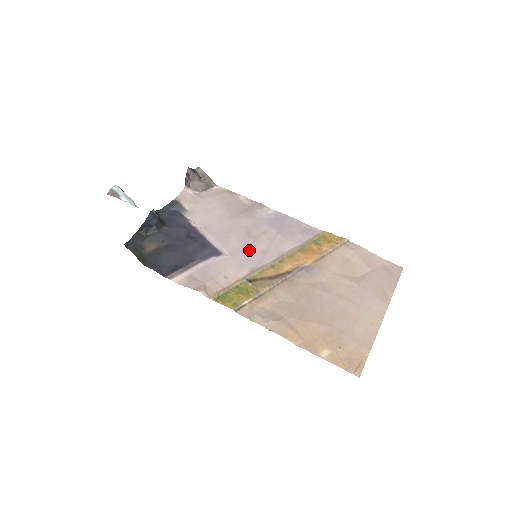
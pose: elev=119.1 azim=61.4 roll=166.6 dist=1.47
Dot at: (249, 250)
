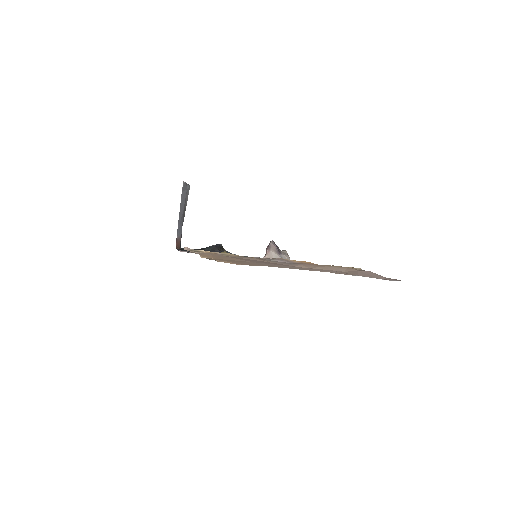
Dot at: occluded
